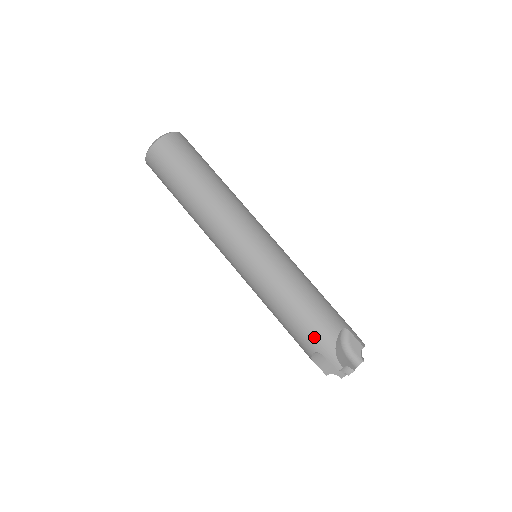
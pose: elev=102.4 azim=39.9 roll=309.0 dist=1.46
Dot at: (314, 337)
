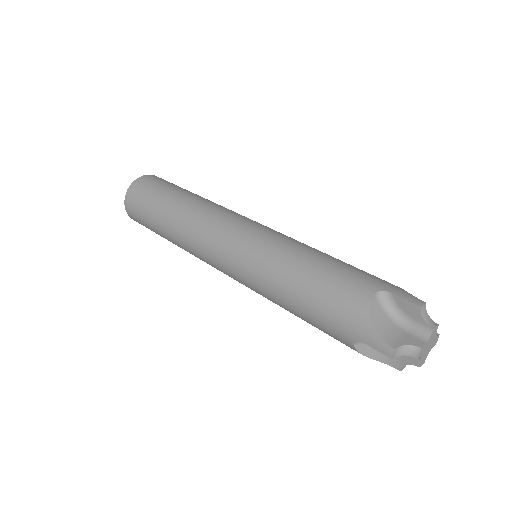
Dot at: (370, 278)
